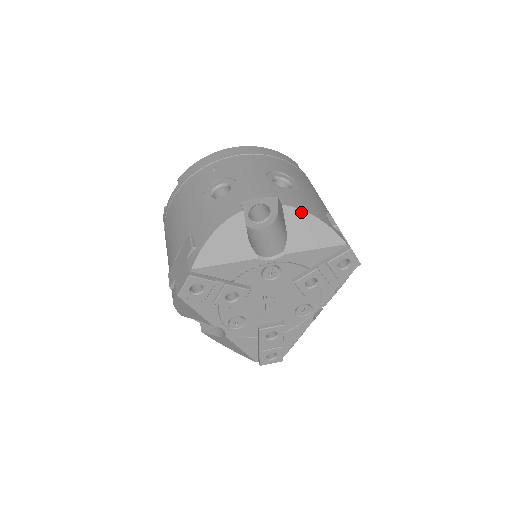
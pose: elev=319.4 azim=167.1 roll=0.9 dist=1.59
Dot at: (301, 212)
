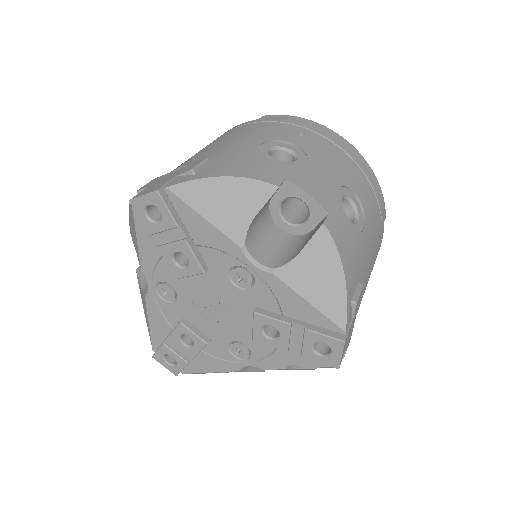
Dot at: (334, 251)
